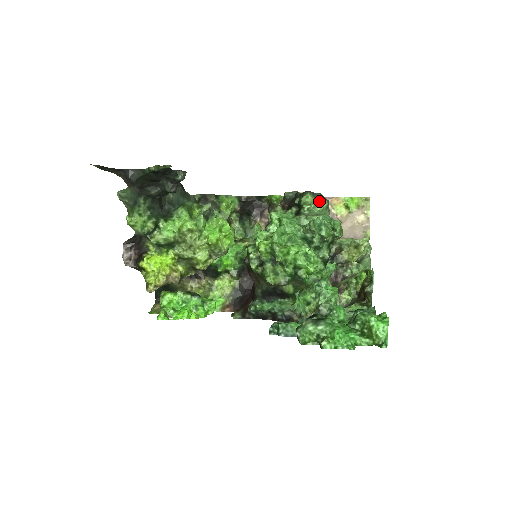
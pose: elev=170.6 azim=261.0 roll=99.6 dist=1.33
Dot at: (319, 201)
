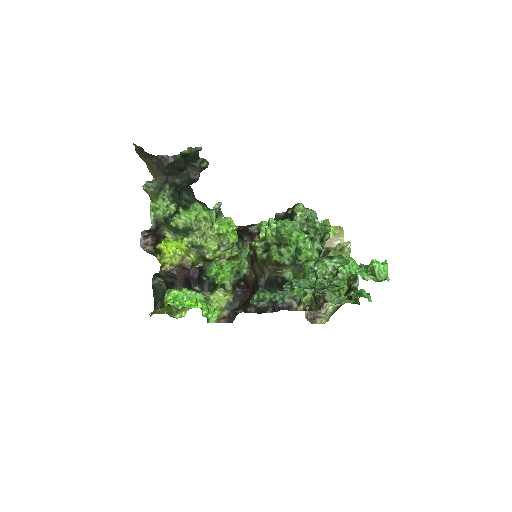
Dot at: (308, 211)
